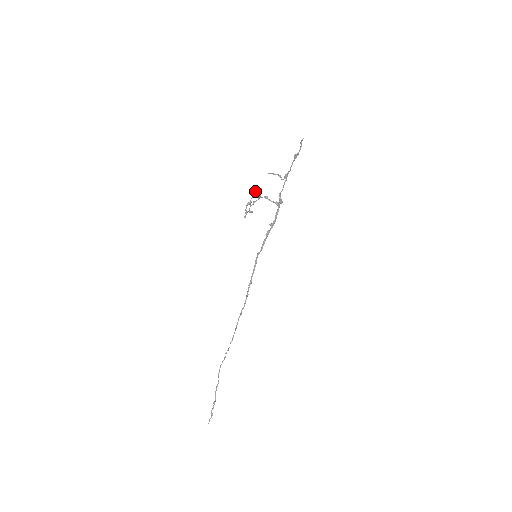
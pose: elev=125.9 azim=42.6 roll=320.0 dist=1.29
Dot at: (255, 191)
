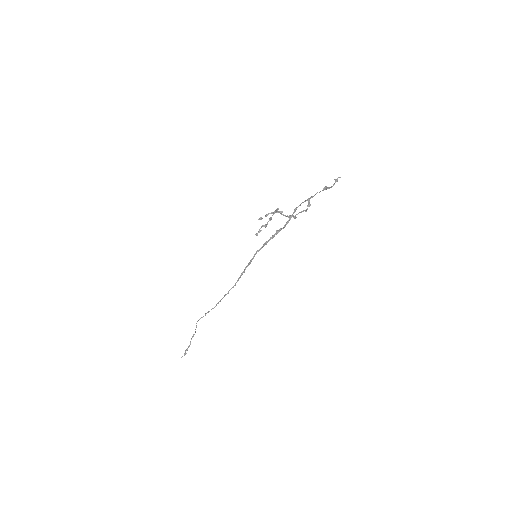
Dot at: (273, 214)
